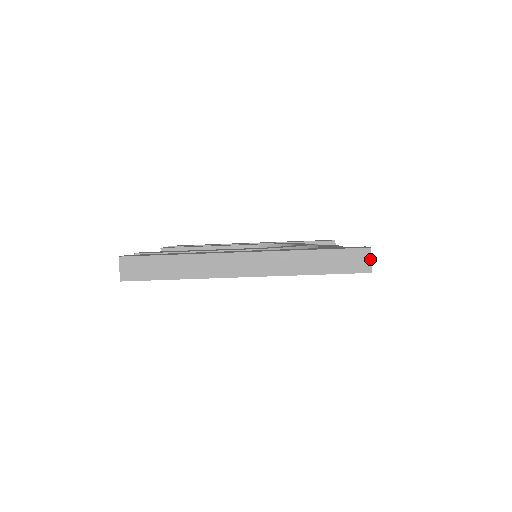
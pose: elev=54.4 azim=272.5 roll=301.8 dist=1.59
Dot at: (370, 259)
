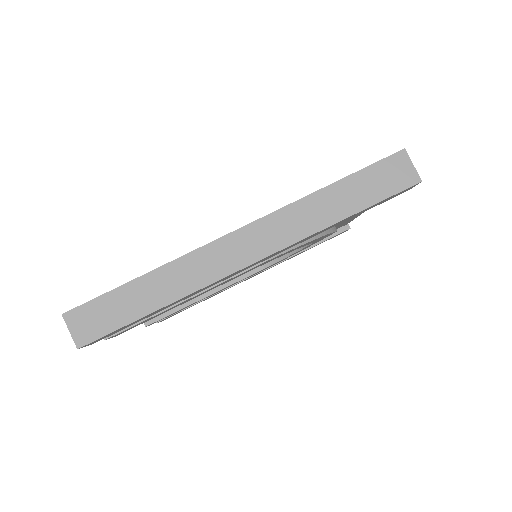
Dot at: (411, 164)
